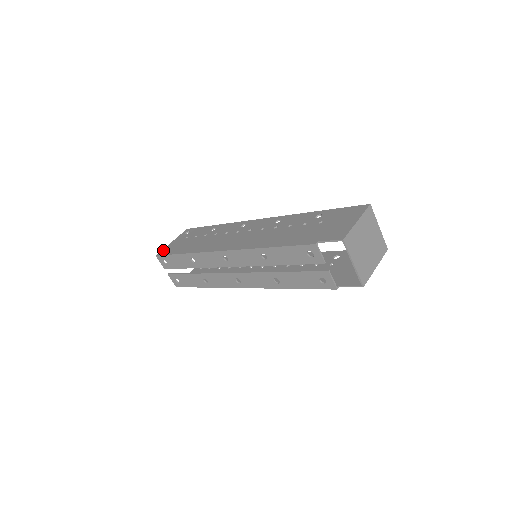
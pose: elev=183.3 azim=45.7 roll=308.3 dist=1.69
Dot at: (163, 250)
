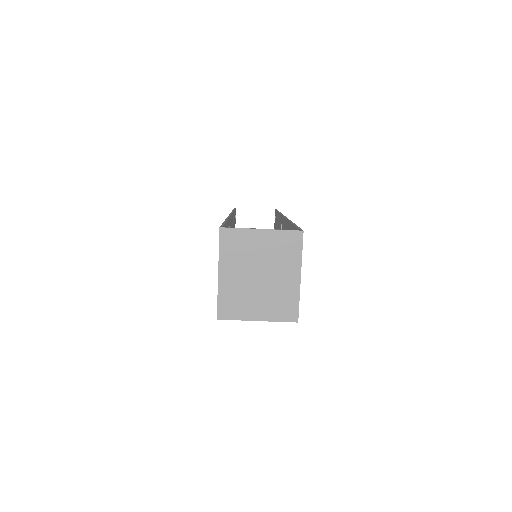
Dot at: occluded
